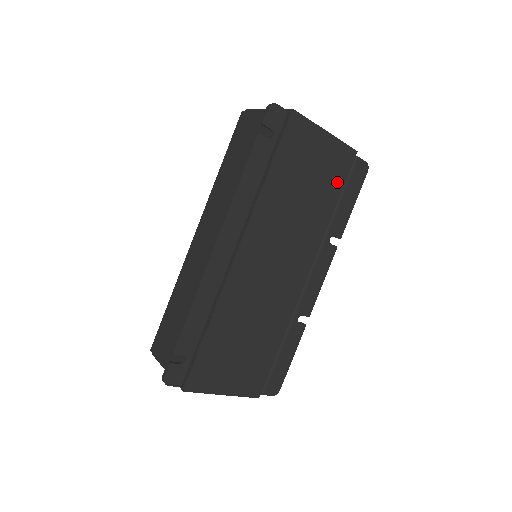
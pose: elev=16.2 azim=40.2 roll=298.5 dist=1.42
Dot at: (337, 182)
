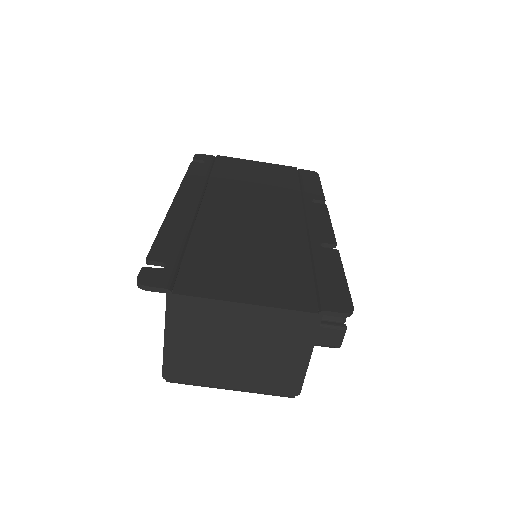
Dot at: (289, 178)
